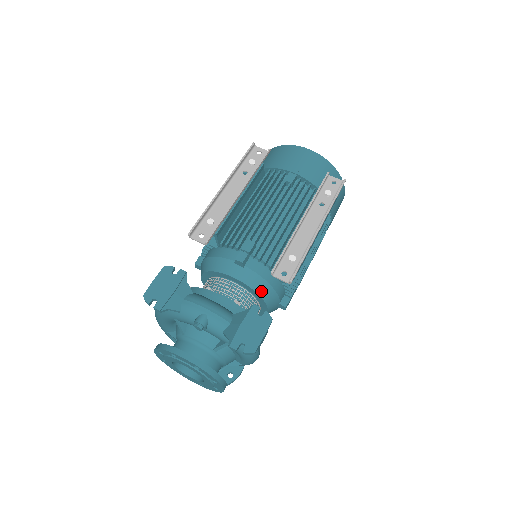
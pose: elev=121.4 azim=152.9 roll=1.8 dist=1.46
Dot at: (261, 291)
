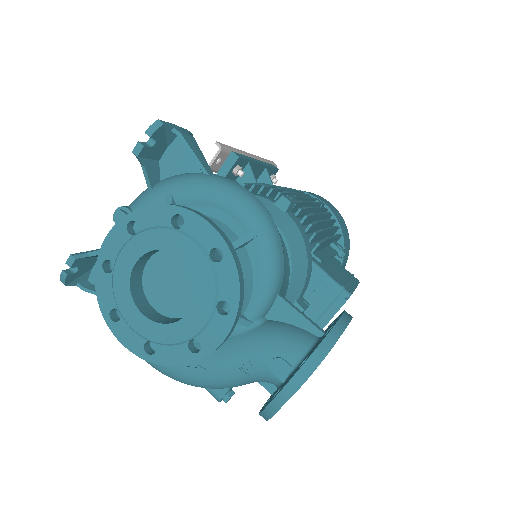
Dot at: occluded
